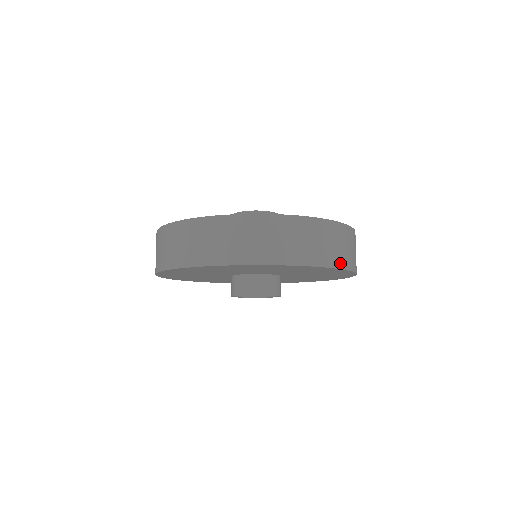
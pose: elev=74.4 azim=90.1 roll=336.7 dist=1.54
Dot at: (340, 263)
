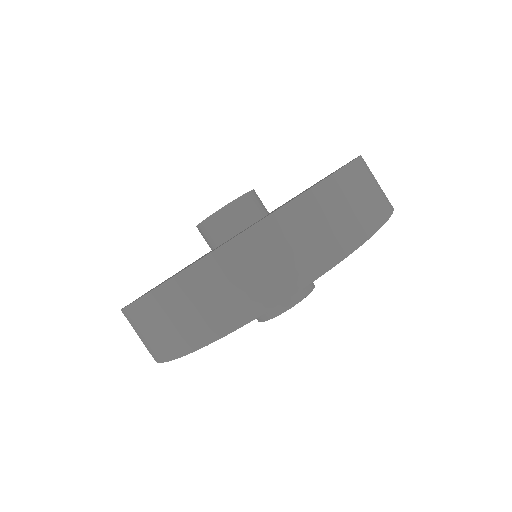
Dot at: (282, 290)
